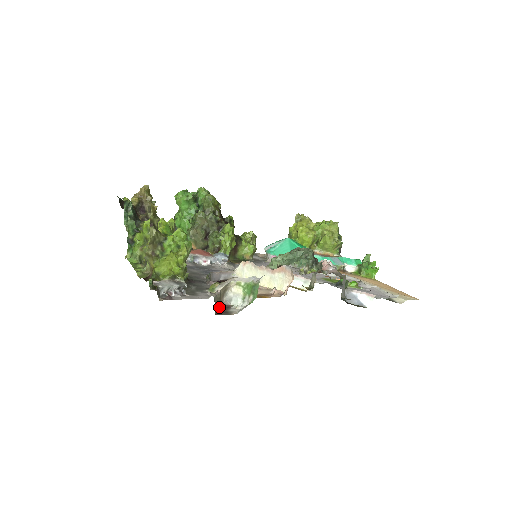
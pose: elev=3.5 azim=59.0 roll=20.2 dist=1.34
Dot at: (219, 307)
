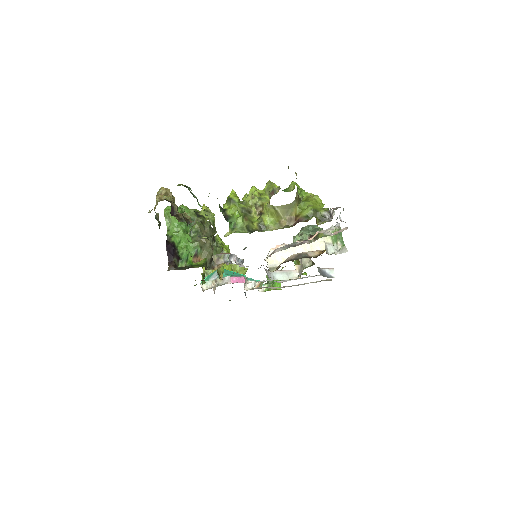
Dot at: occluded
